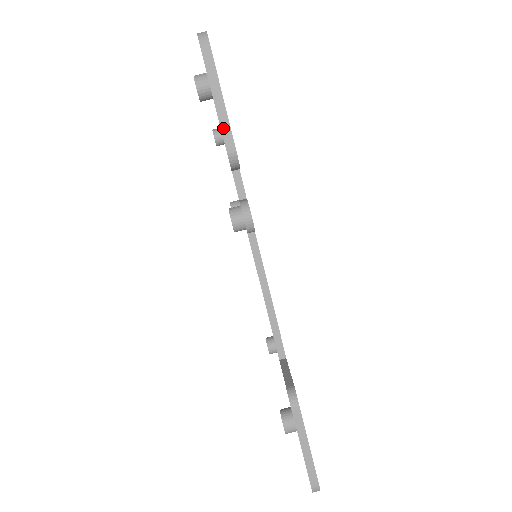
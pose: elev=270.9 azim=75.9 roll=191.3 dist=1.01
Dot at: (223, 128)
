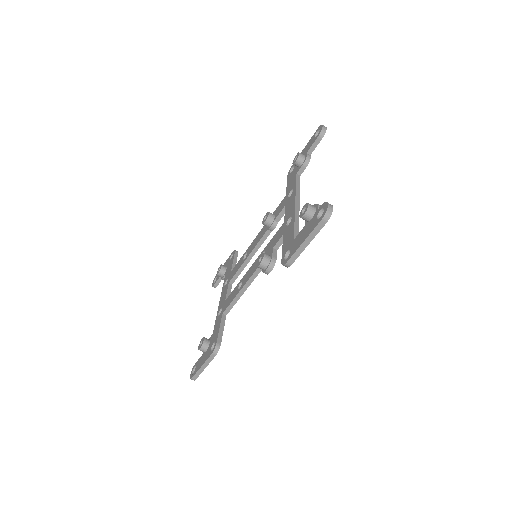
Dot at: (295, 254)
